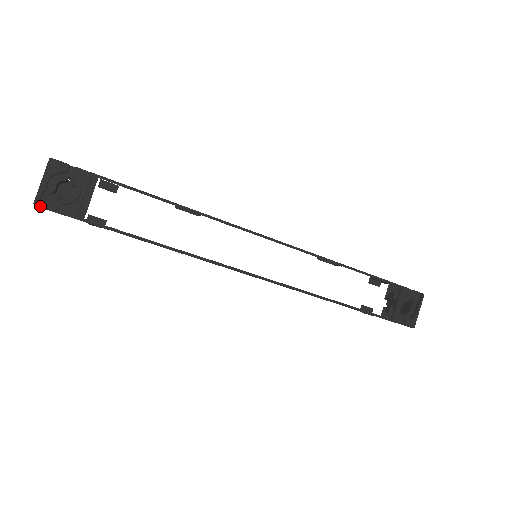
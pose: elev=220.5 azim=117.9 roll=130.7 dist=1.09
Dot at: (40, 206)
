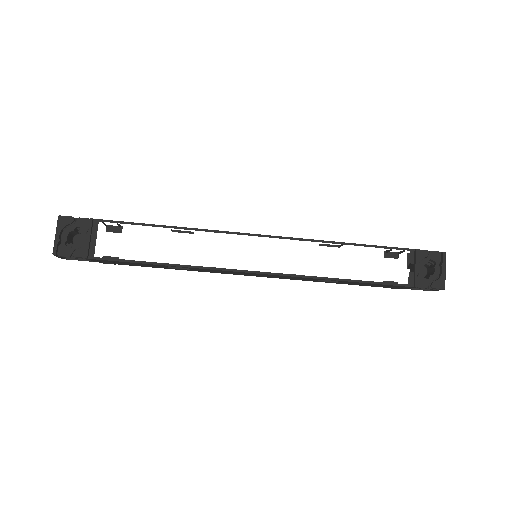
Dot at: (58, 255)
